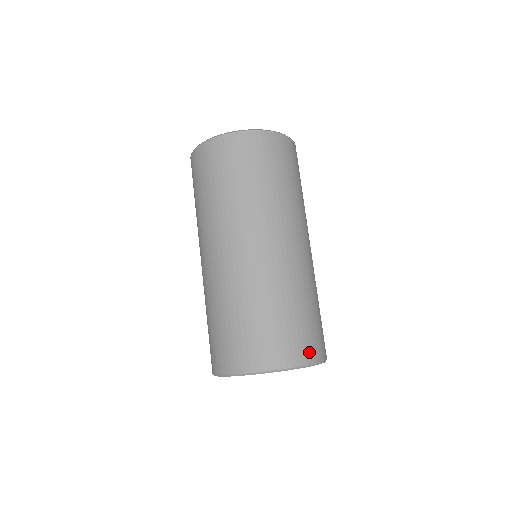
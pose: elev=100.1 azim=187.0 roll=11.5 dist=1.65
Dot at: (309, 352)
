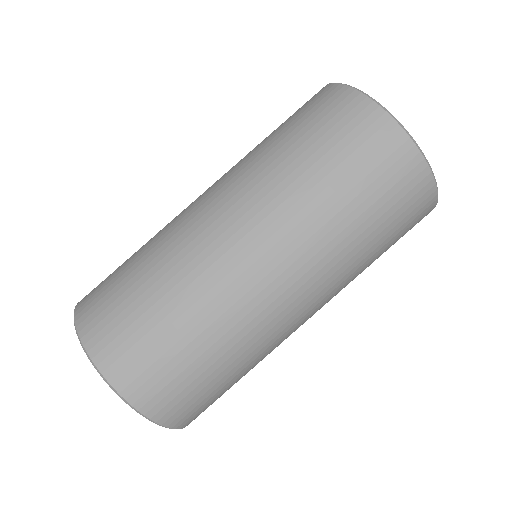
Dot at: (127, 375)
